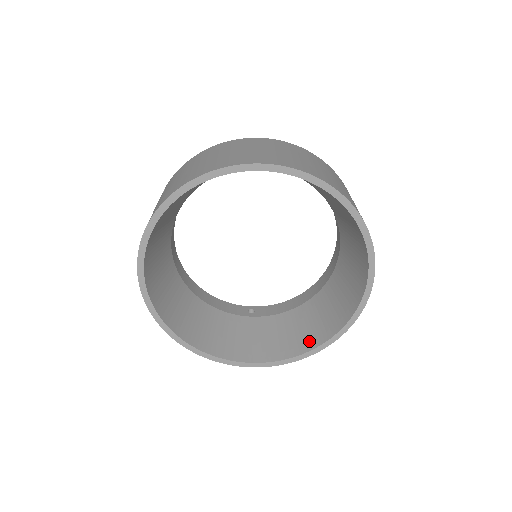
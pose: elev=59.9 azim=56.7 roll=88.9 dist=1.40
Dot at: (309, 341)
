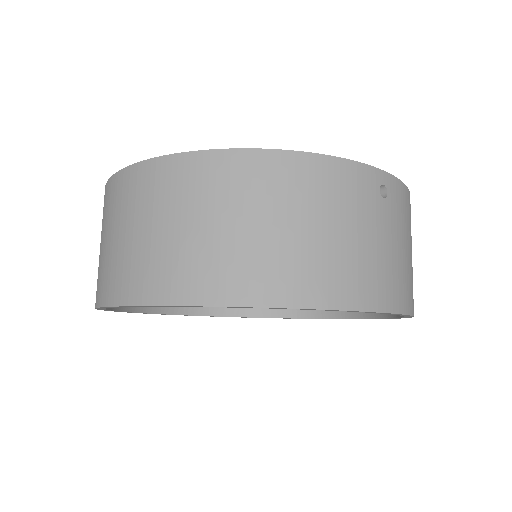
Dot at: occluded
